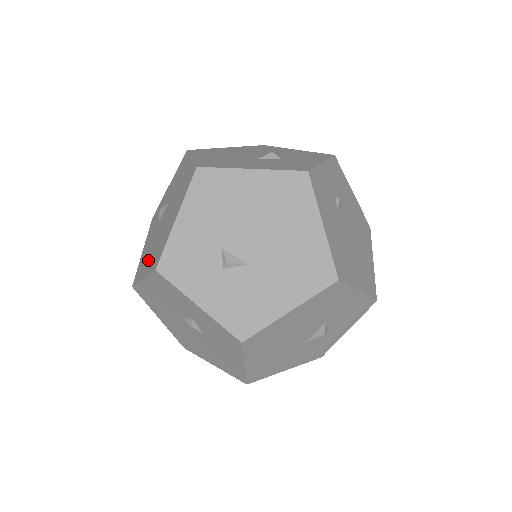
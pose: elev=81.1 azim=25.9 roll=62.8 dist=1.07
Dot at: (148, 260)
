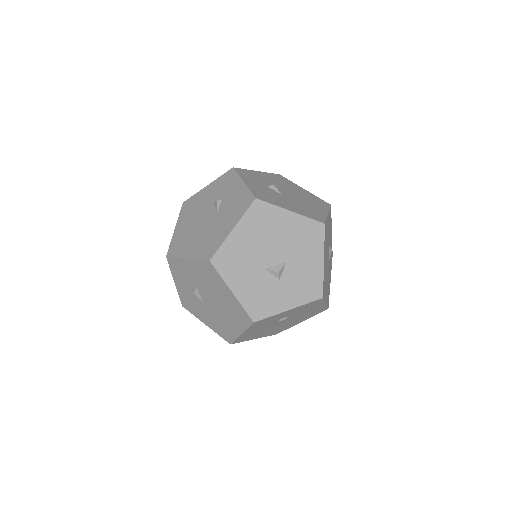
Dot at: (185, 223)
